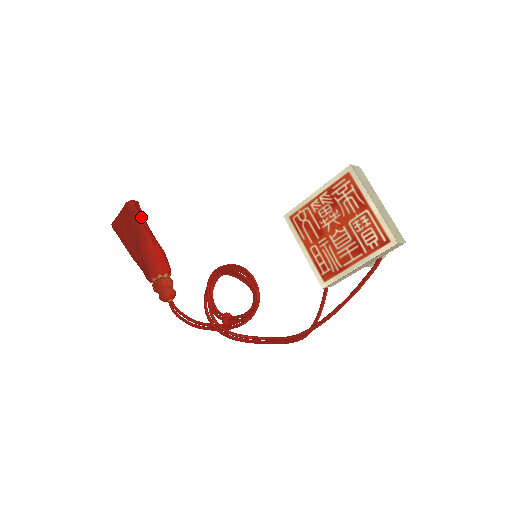
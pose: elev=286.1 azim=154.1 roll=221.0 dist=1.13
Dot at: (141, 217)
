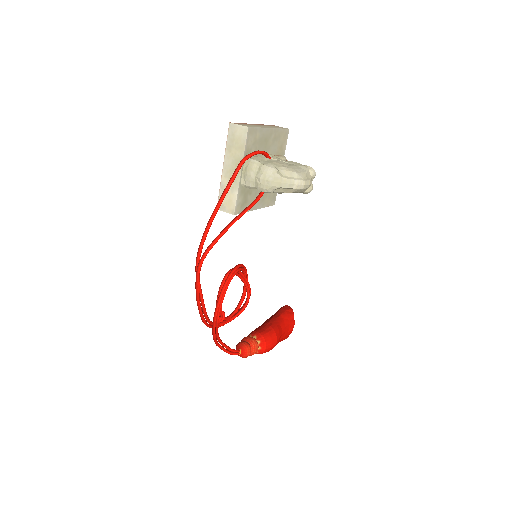
Dot at: (281, 312)
